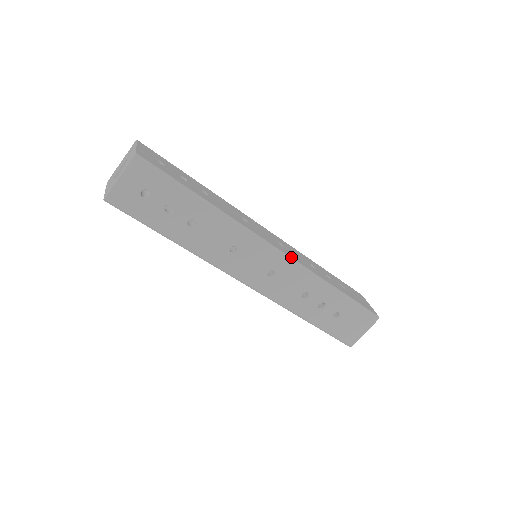
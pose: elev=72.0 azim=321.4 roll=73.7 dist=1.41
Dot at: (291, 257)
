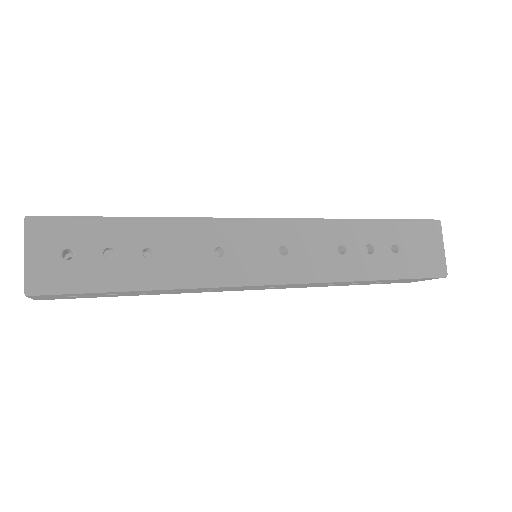
Dot at: (287, 218)
